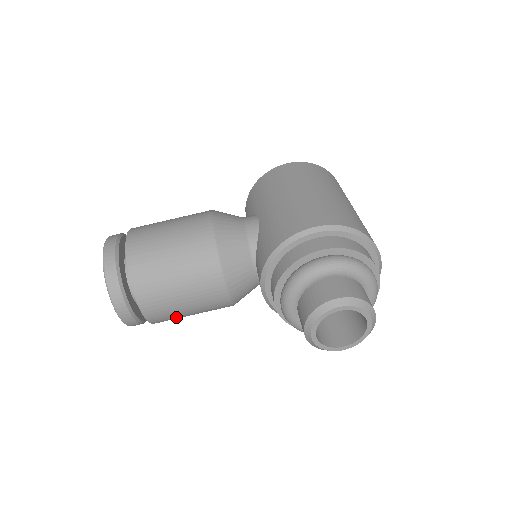
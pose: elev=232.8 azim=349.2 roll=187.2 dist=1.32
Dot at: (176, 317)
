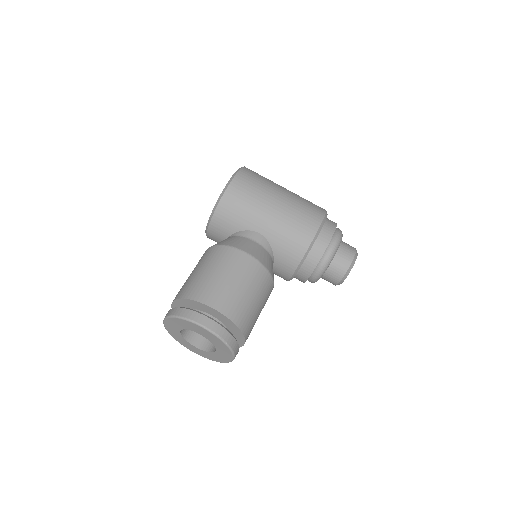
Dot at: occluded
